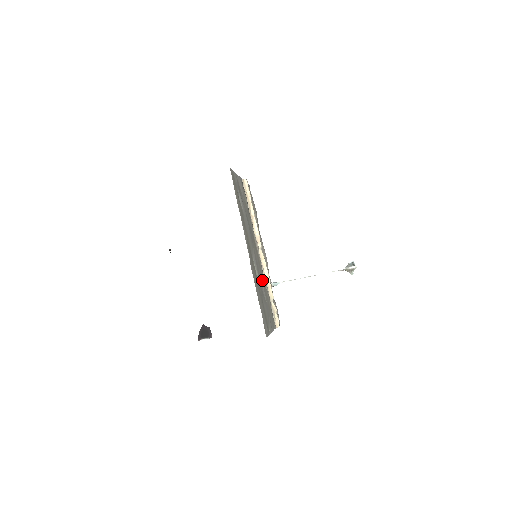
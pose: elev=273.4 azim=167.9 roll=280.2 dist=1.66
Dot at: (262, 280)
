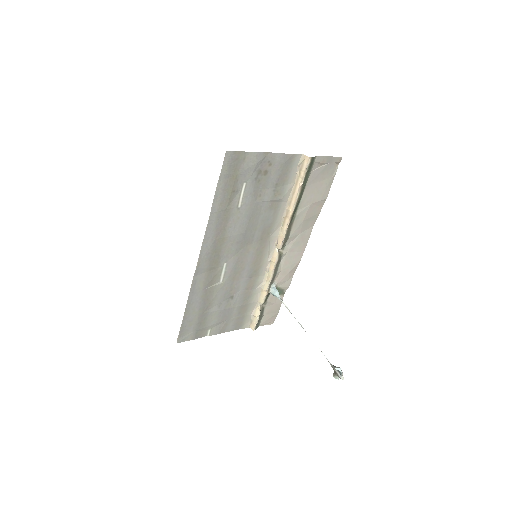
Dot at: (245, 284)
